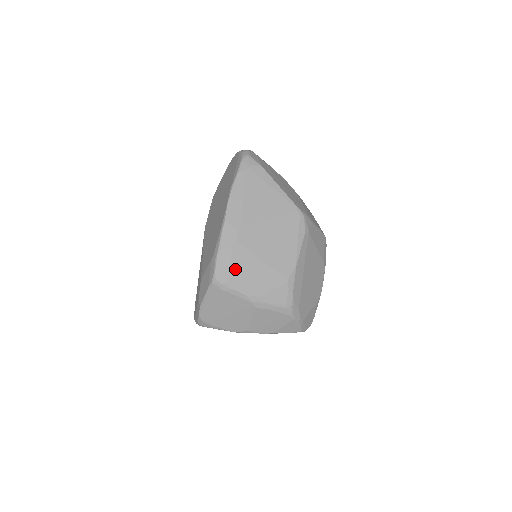
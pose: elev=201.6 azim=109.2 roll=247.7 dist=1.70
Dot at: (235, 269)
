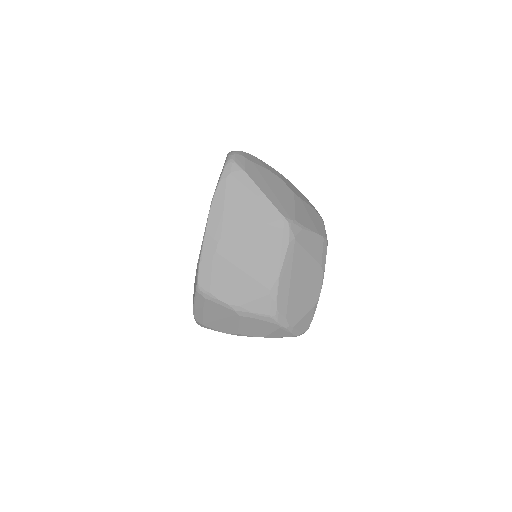
Dot at: (216, 279)
